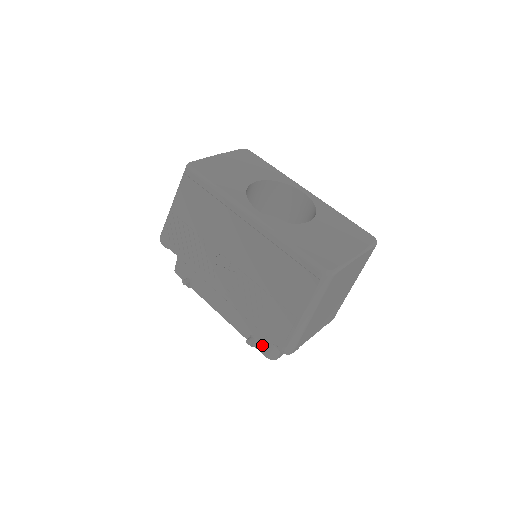
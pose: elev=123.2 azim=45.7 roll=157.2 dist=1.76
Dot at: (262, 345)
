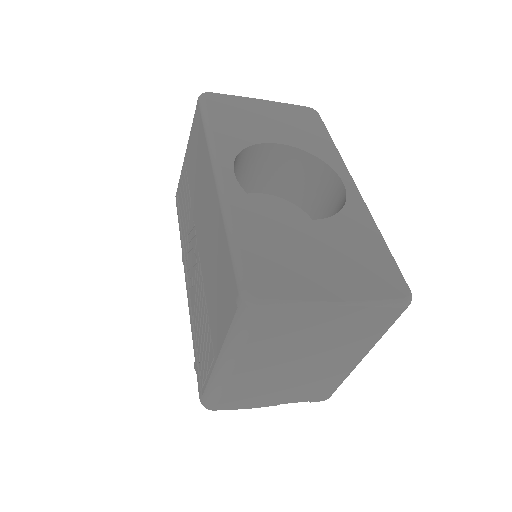
Dot at: occluded
